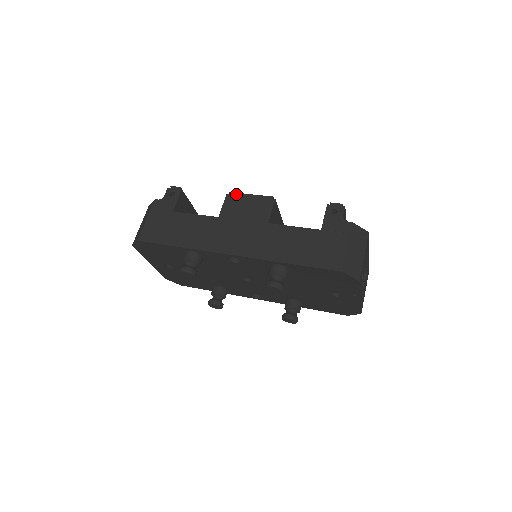
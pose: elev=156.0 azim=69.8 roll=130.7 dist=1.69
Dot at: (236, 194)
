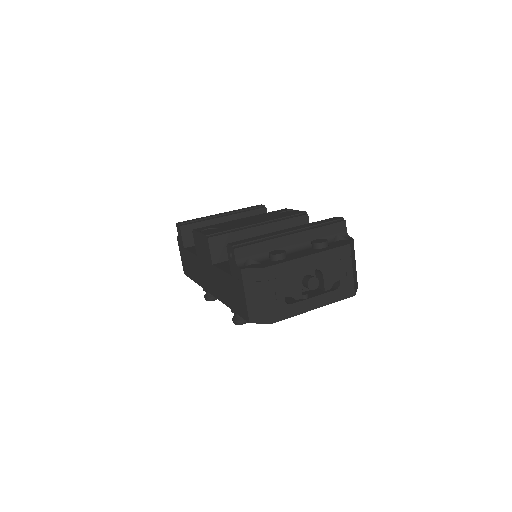
Dot at: (195, 232)
